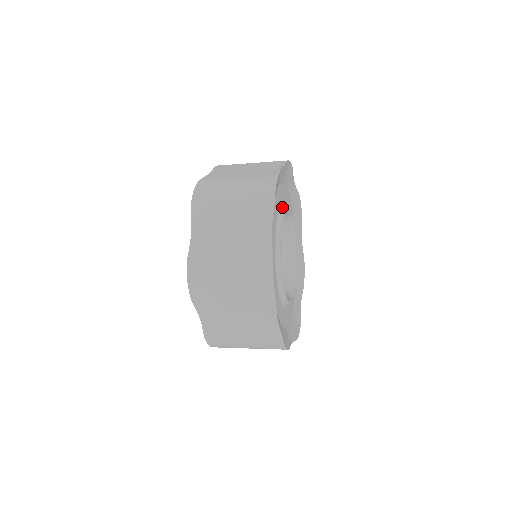
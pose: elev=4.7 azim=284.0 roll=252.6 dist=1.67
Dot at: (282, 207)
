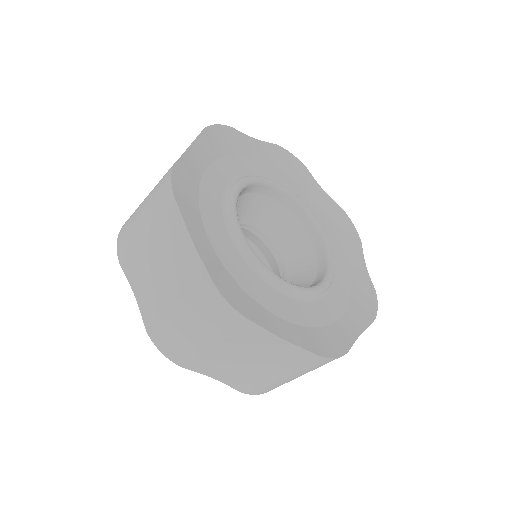
Dot at: (231, 186)
